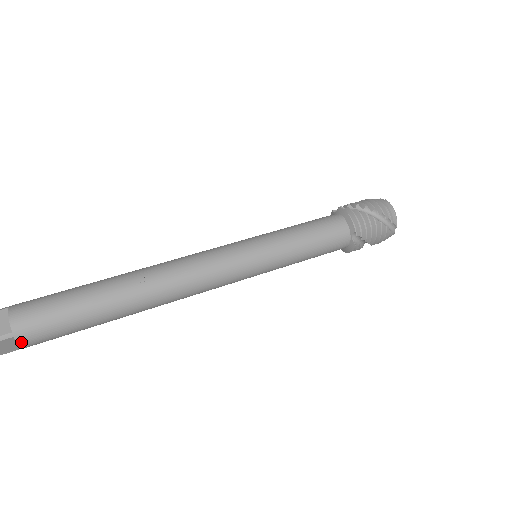
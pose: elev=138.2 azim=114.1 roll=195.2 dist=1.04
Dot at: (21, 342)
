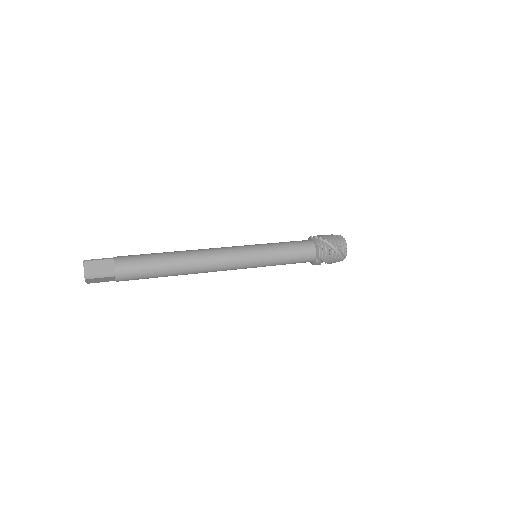
Dot at: (118, 279)
